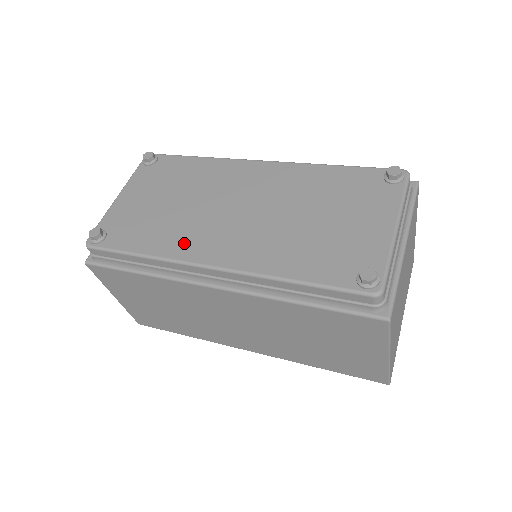
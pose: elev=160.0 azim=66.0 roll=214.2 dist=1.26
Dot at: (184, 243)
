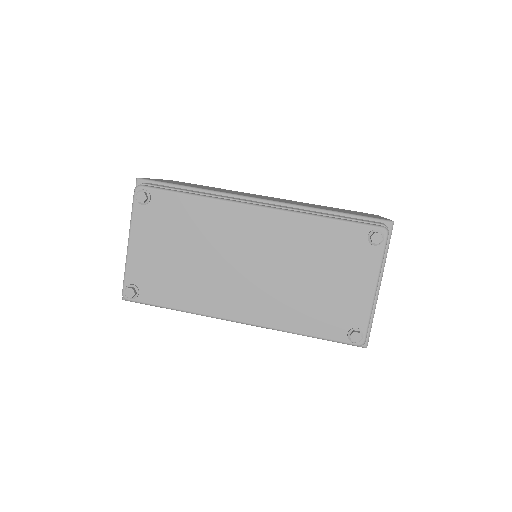
Dot at: (211, 300)
